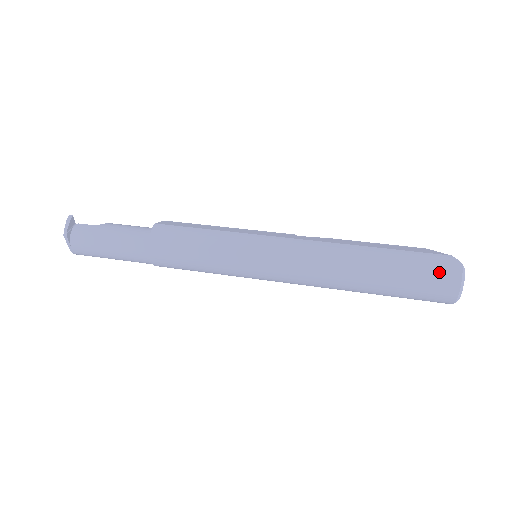
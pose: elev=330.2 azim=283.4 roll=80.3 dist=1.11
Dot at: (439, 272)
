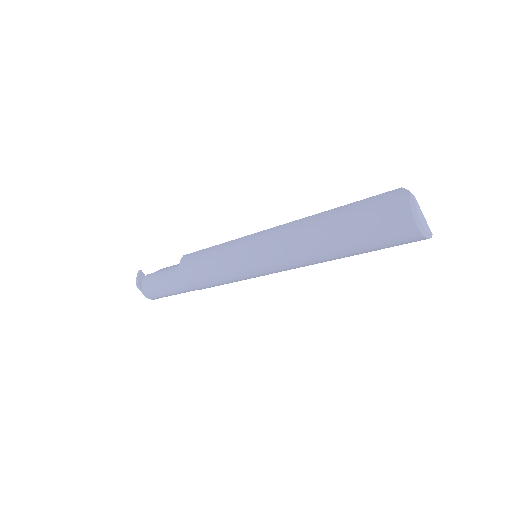
Dot at: (387, 208)
